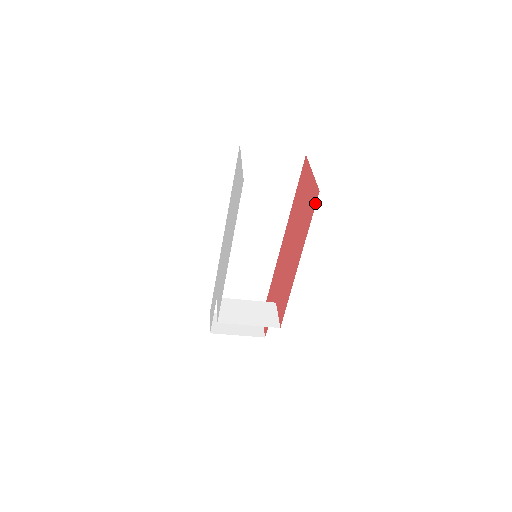
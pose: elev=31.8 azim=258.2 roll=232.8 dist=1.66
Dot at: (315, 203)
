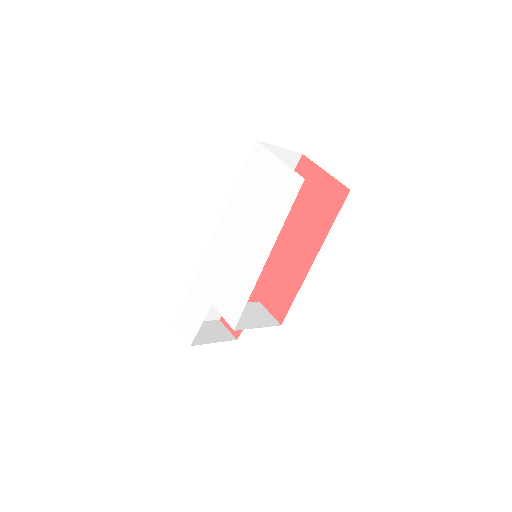
Dot at: (343, 201)
